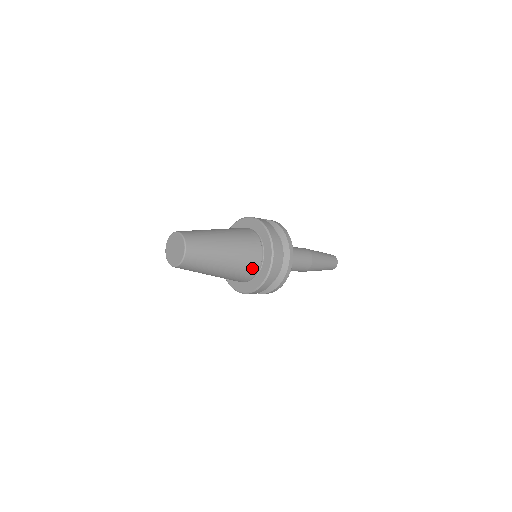
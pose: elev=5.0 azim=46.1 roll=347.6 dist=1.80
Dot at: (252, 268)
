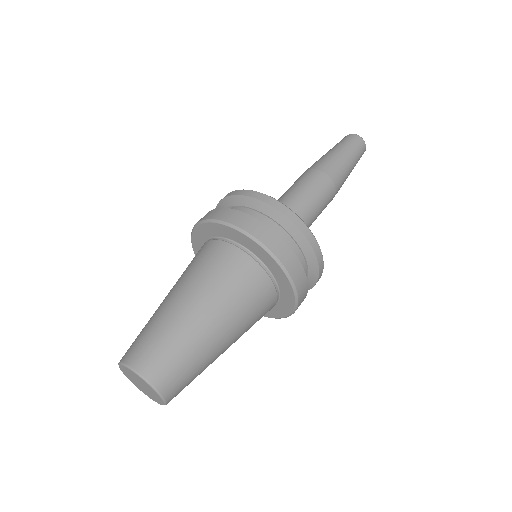
Dot at: (265, 313)
